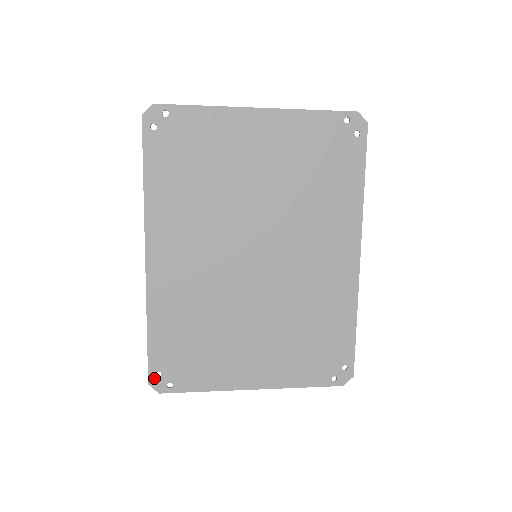
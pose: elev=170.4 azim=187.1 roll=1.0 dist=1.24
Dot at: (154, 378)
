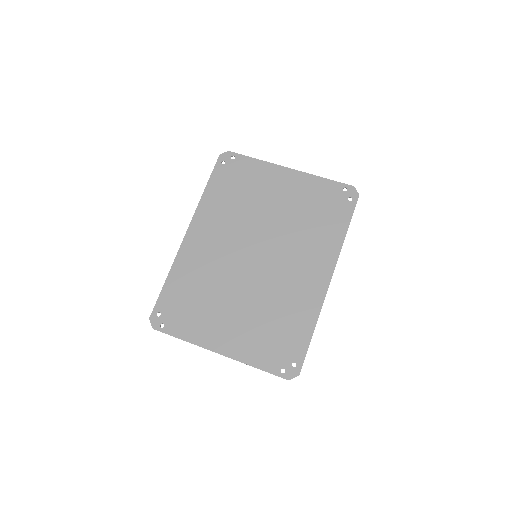
Dot at: (155, 316)
